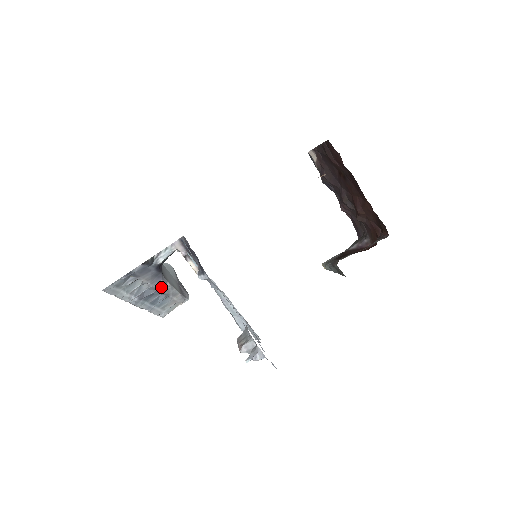
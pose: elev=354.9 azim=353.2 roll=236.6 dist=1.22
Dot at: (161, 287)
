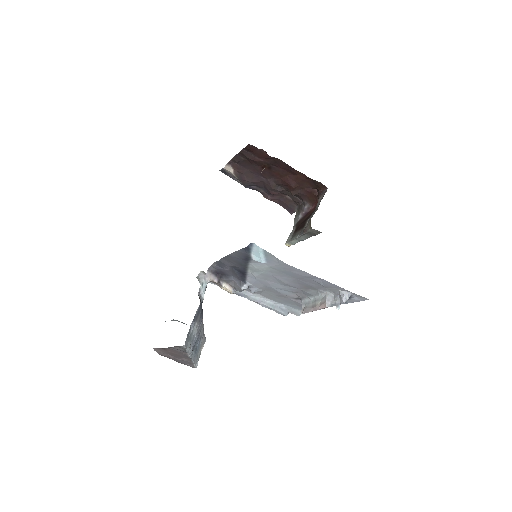
Dot at: (200, 329)
